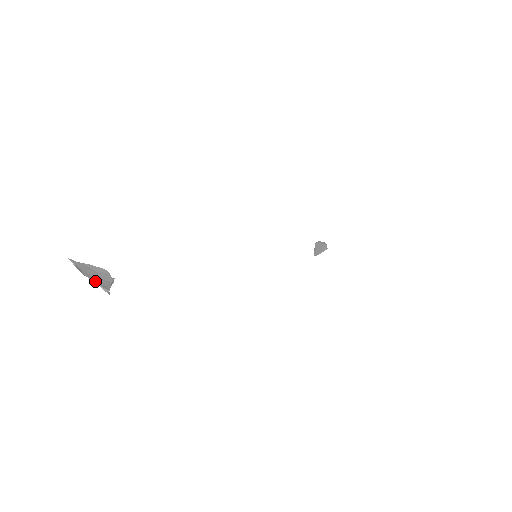
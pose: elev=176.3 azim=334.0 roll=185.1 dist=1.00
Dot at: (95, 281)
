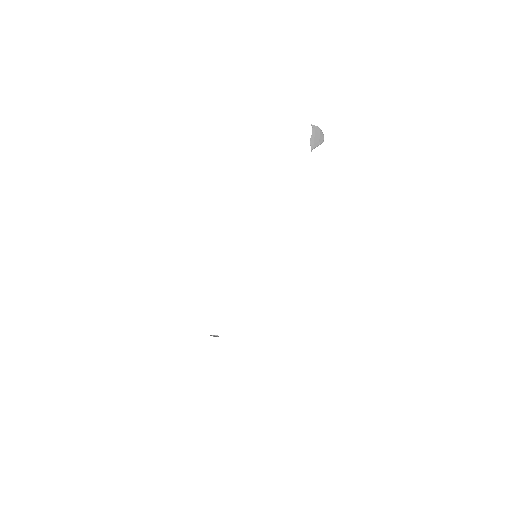
Dot at: (312, 141)
